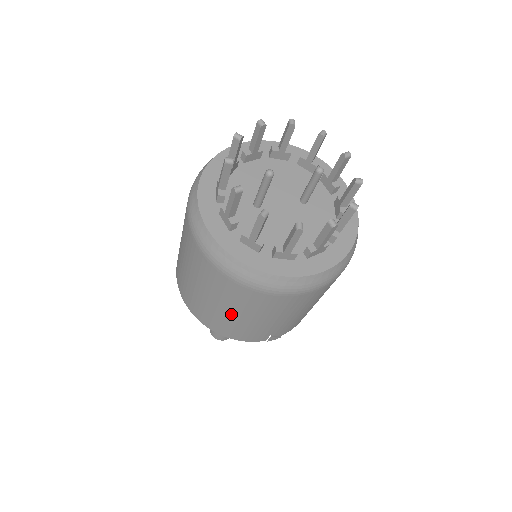
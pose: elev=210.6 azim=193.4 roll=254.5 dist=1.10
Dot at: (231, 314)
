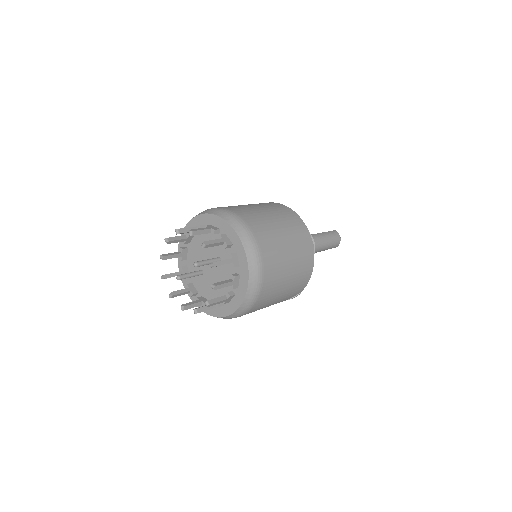
Dot at: occluded
